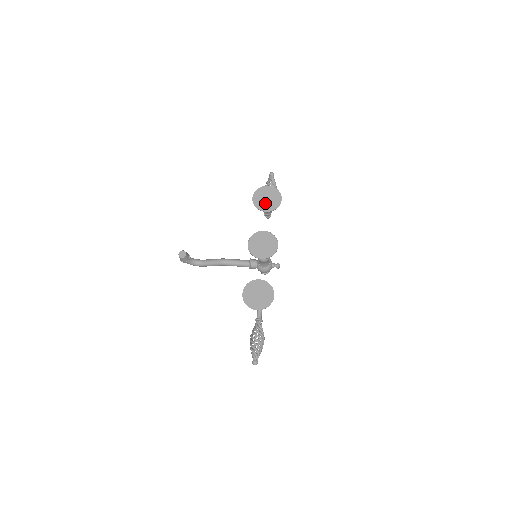
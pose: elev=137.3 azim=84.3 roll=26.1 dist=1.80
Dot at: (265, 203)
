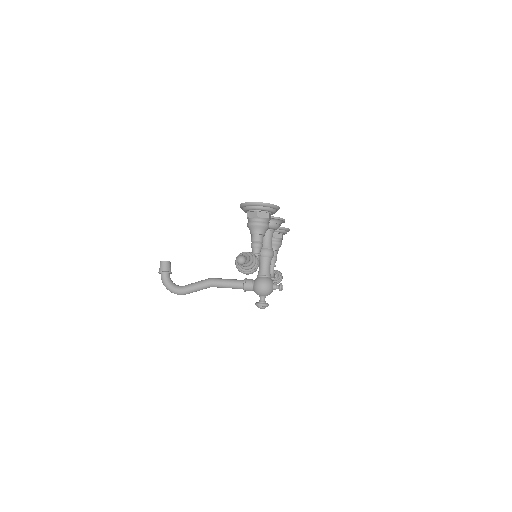
Dot at: occluded
